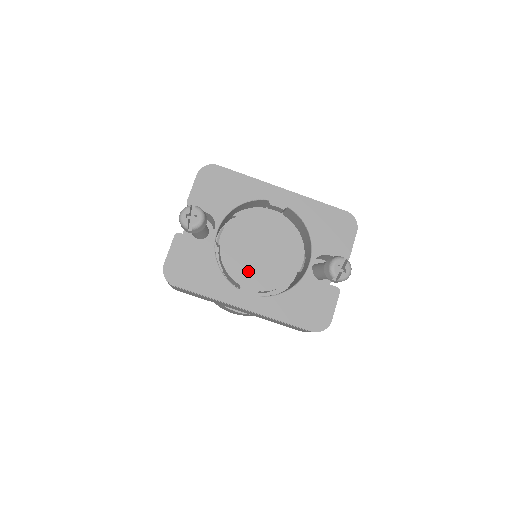
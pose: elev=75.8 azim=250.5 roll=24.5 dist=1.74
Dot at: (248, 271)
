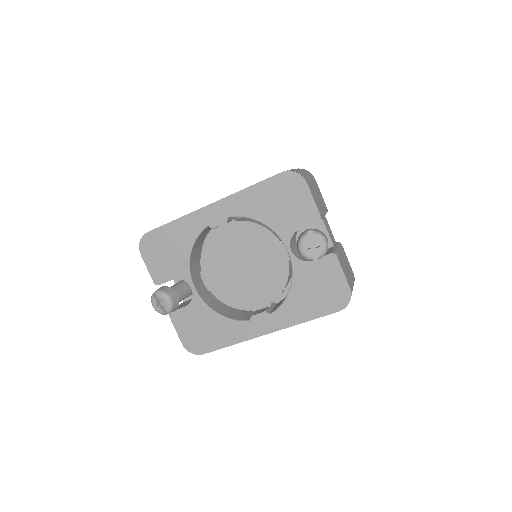
Dot at: (248, 294)
